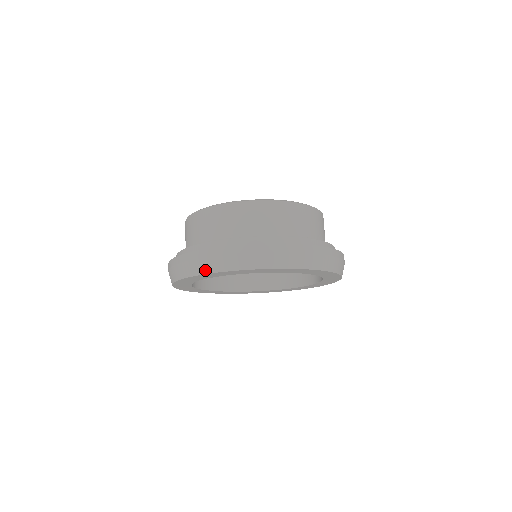
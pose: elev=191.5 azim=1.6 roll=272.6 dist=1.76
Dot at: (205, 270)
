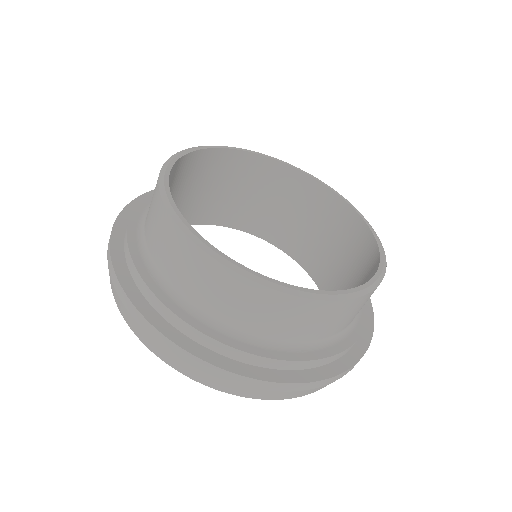
Dot at: occluded
